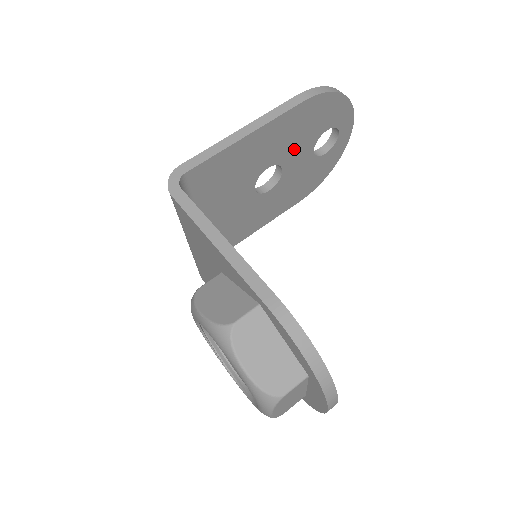
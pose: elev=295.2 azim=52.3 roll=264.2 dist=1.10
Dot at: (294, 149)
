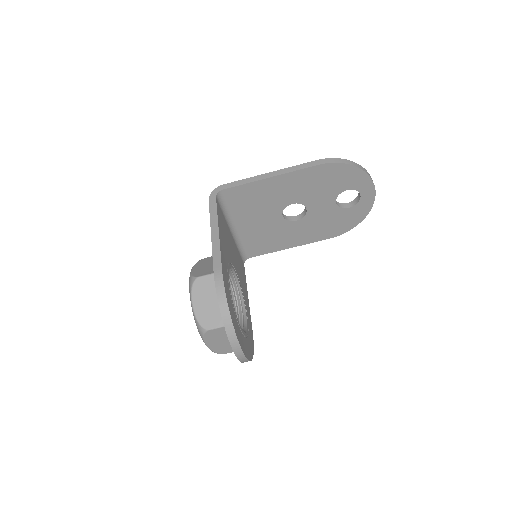
Dot at: (315, 196)
